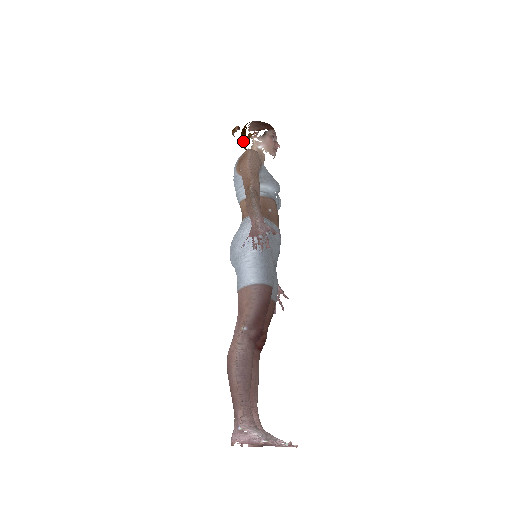
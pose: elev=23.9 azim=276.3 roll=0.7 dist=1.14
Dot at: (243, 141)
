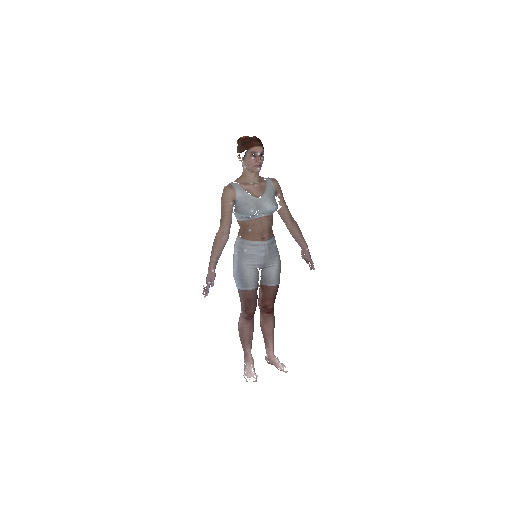
Dot at: occluded
